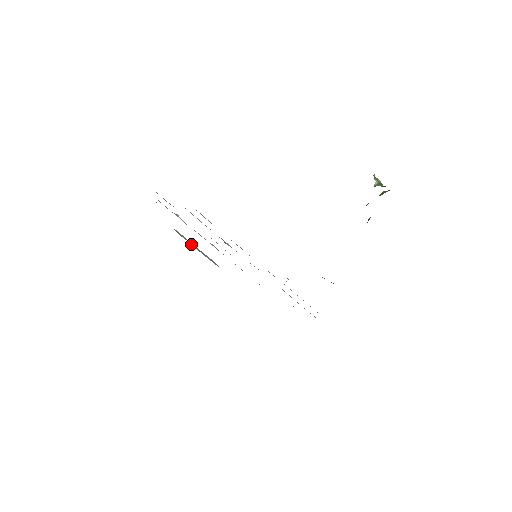
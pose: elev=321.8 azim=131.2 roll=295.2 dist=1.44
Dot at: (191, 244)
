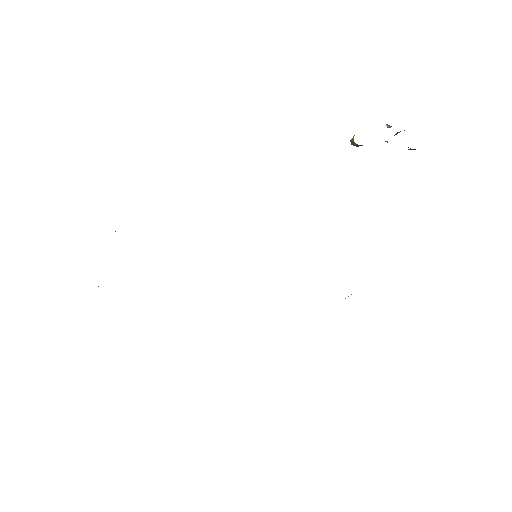
Dot at: occluded
